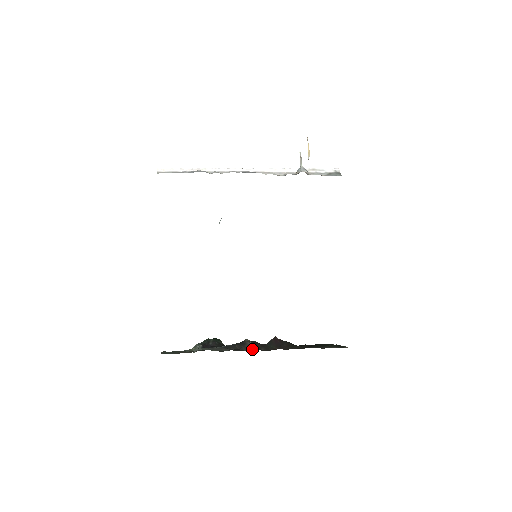
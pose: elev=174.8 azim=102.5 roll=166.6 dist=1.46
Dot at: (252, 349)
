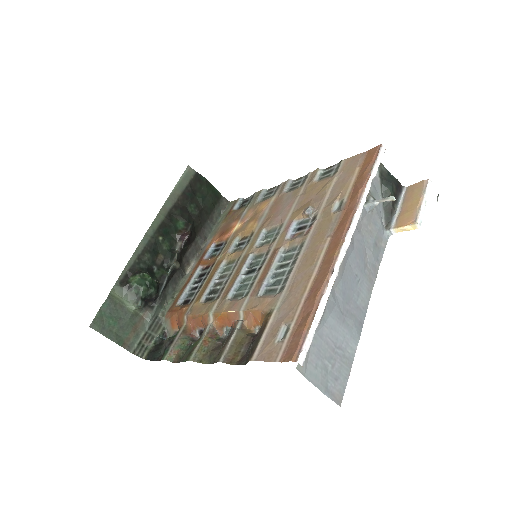
Dot at: (185, 274)
